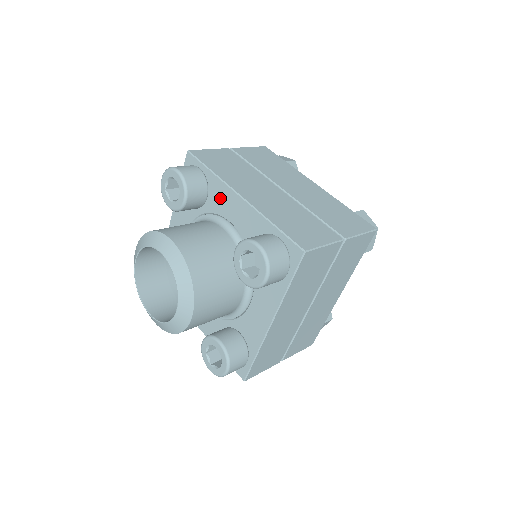
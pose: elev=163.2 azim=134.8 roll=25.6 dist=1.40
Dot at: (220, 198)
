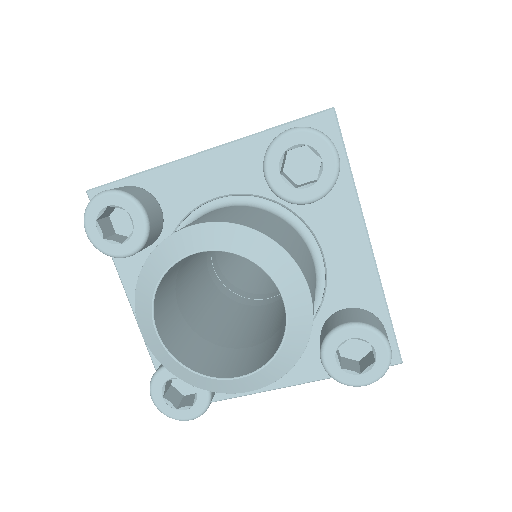
Dot at: (178, 188)
